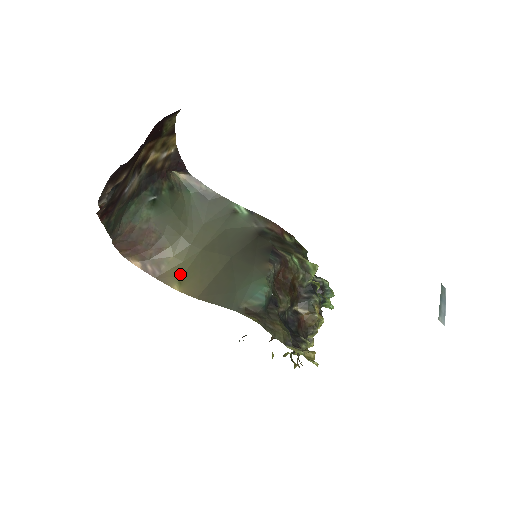
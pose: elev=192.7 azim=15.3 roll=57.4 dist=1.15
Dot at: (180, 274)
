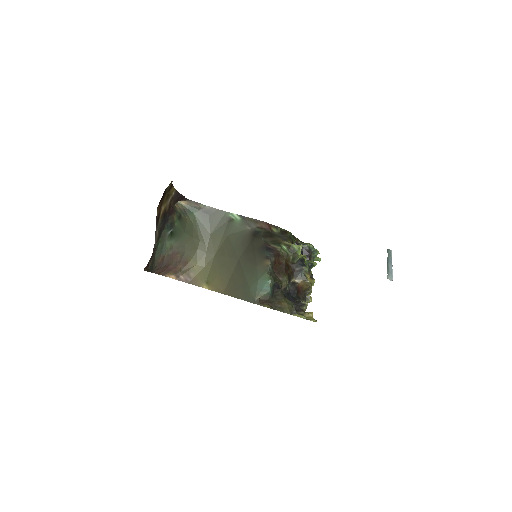
Dot at: (205, 277)
